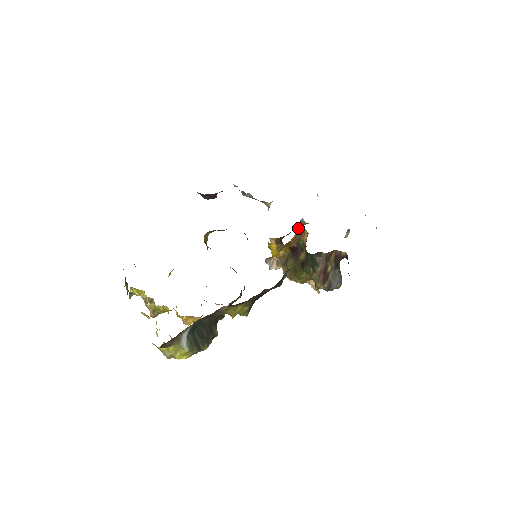
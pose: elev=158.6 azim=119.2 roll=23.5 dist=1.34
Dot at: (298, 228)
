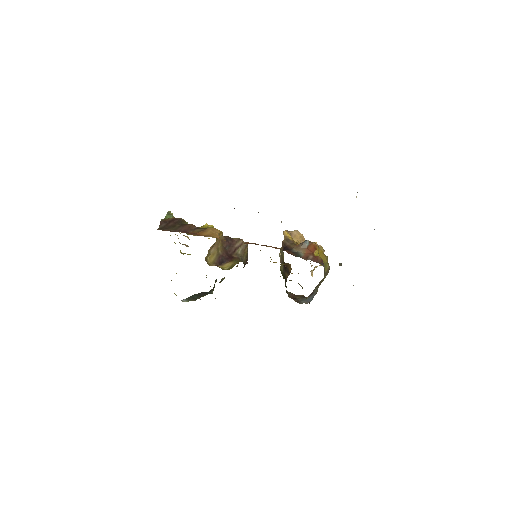
Dot at: (286, 263)
